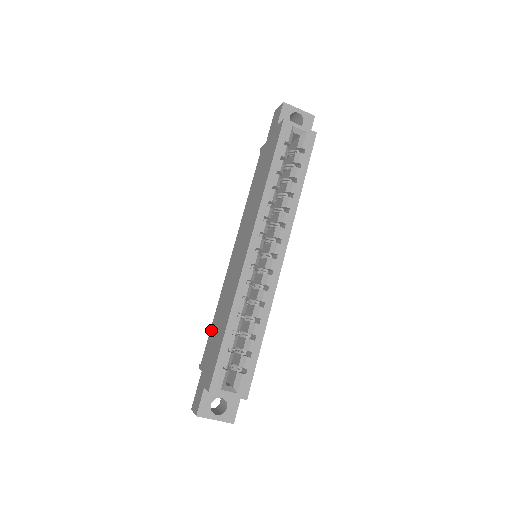
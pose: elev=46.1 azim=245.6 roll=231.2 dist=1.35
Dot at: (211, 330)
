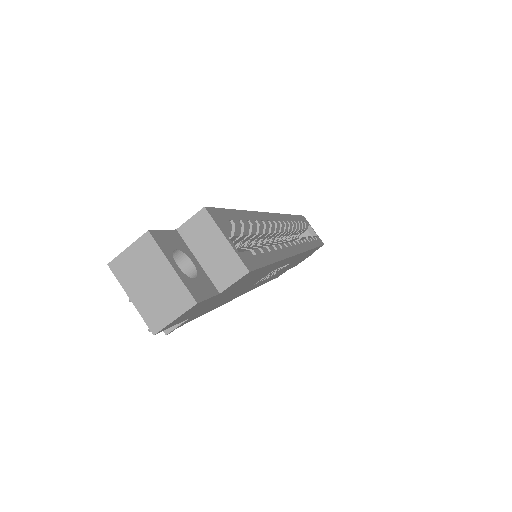
Dot at: occluded
